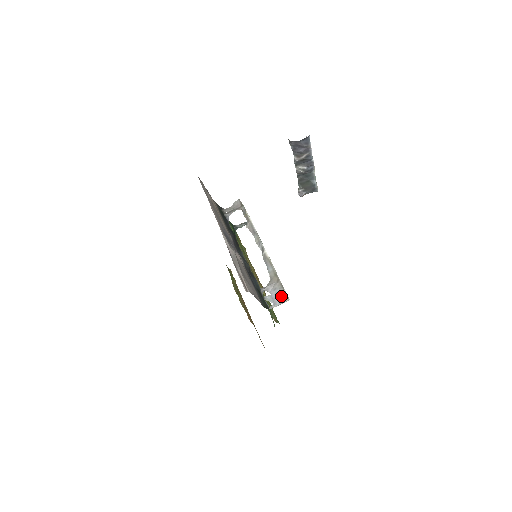
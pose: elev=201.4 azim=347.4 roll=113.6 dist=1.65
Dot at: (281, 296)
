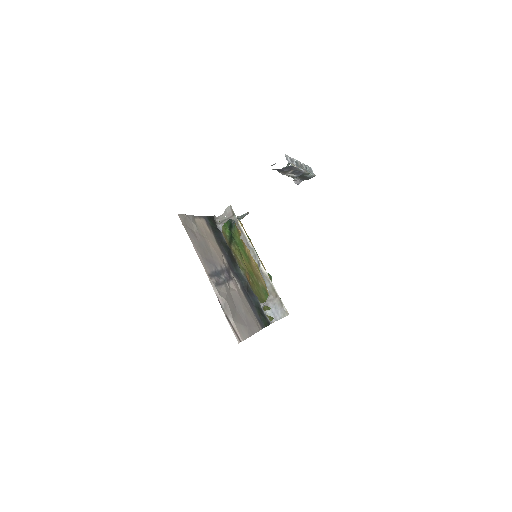
Dot at: (281, 311)
